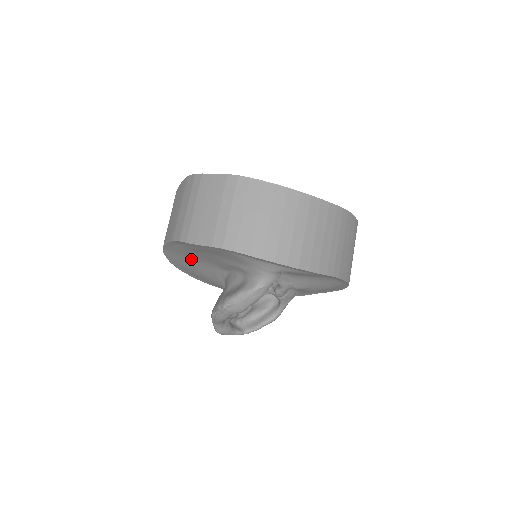
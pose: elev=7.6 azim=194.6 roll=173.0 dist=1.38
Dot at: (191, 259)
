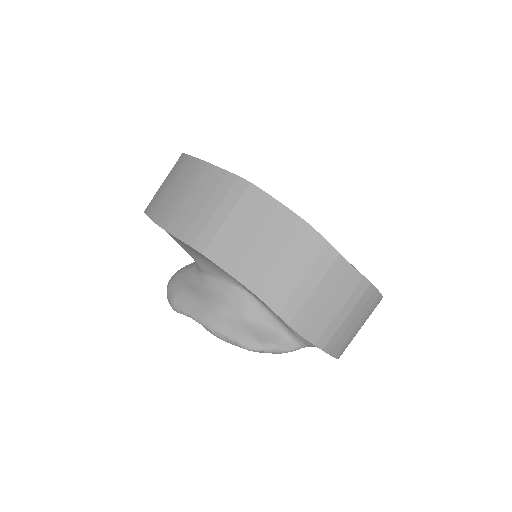
Dot at: occluded
